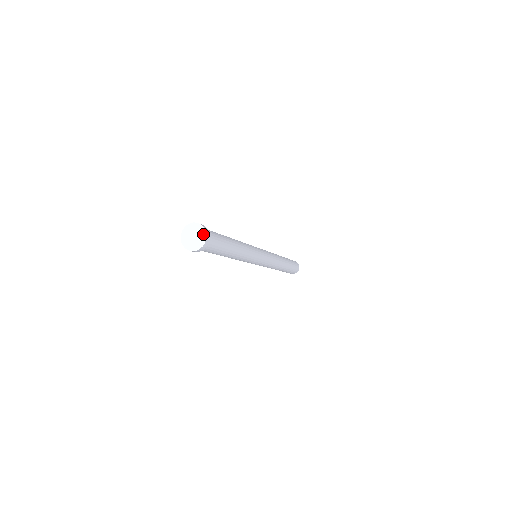
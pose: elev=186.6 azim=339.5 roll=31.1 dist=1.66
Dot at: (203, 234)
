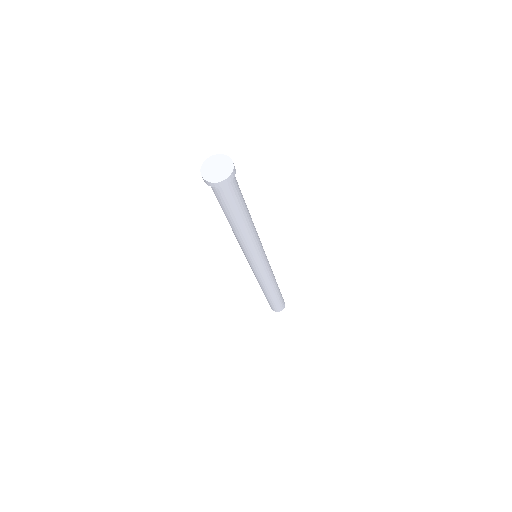
Dot at: (226, 175)
